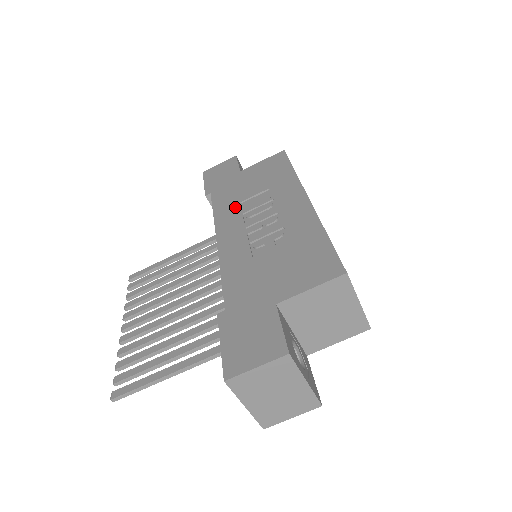
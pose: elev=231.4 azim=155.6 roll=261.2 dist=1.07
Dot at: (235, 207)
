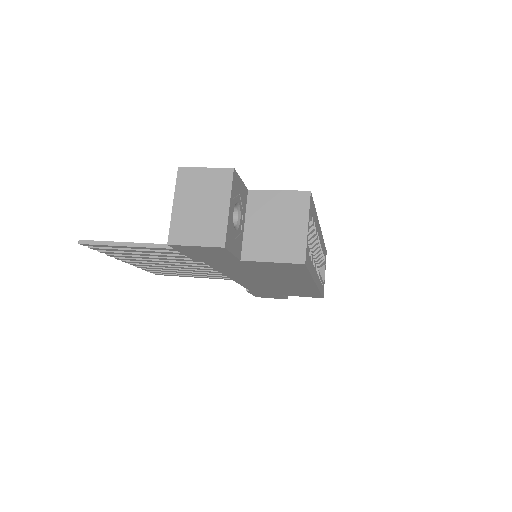
Dot at: occluded
